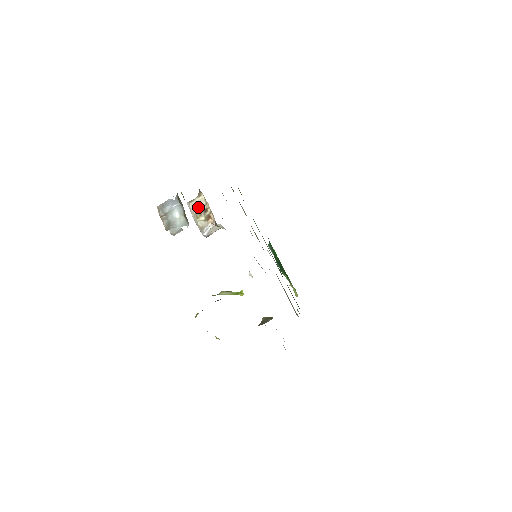
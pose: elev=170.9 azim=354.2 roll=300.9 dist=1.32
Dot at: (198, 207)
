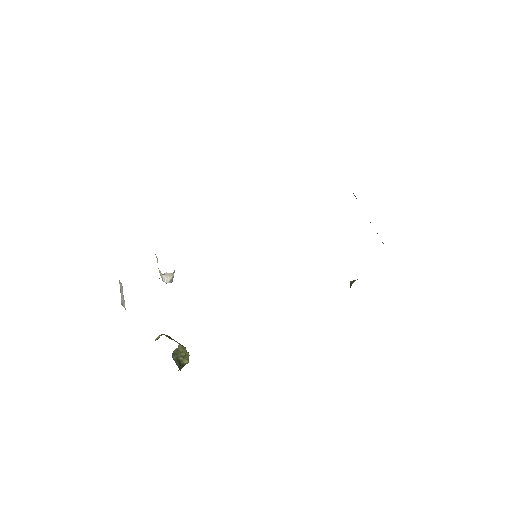
Dot at: occluded
